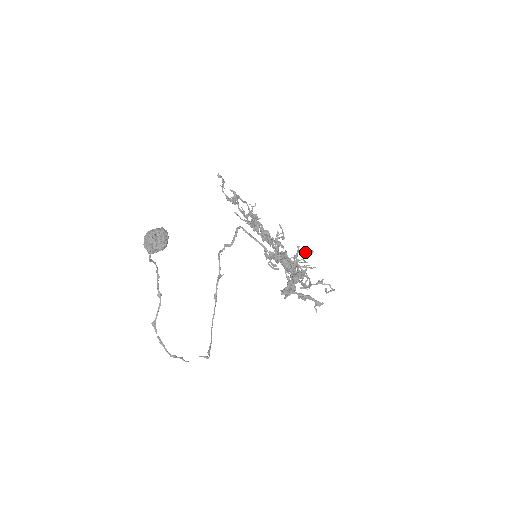
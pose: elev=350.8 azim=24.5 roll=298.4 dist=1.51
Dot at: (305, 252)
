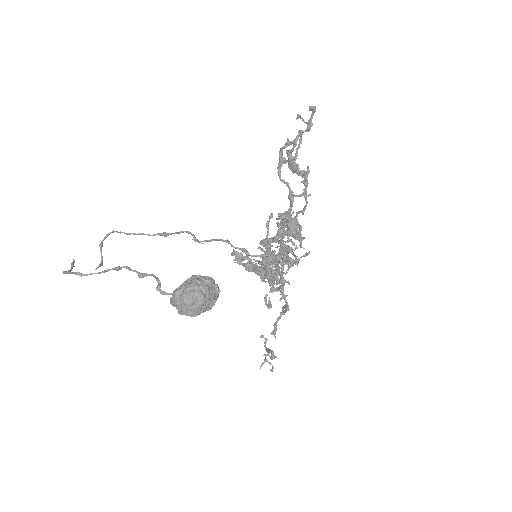
Dot at: (290, 240)
